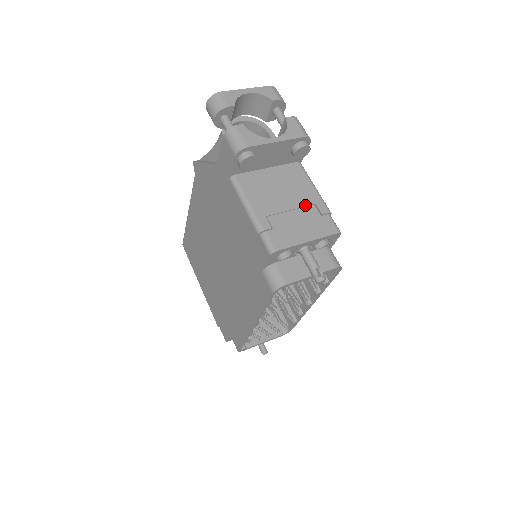
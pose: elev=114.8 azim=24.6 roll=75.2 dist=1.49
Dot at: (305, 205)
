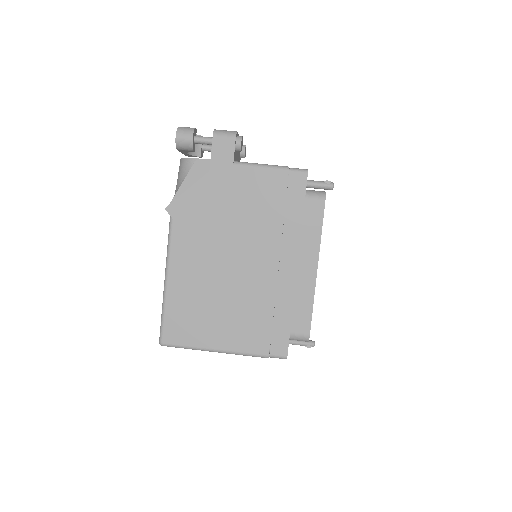
Dot at: occluded
